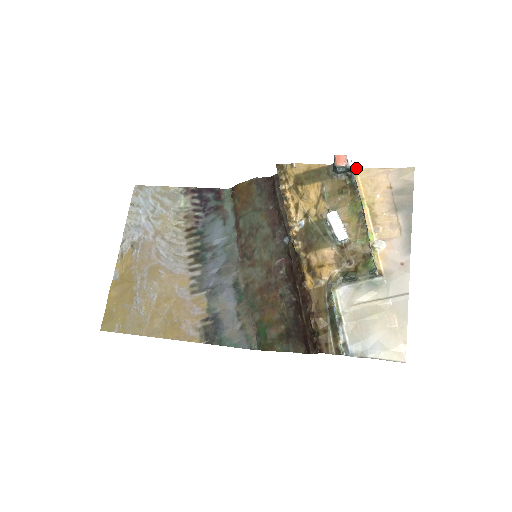
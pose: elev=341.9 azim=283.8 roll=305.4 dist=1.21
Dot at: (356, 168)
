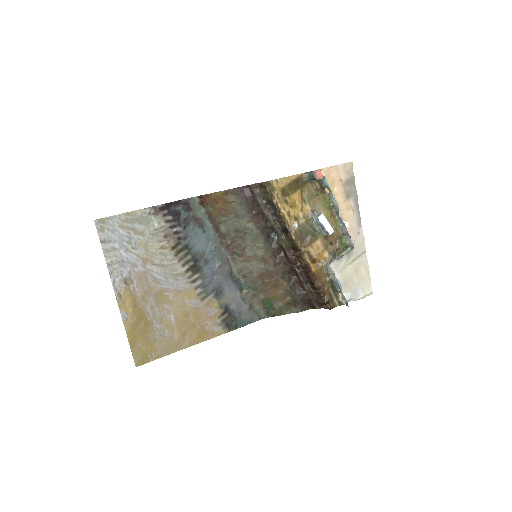
Dot at: occluded
